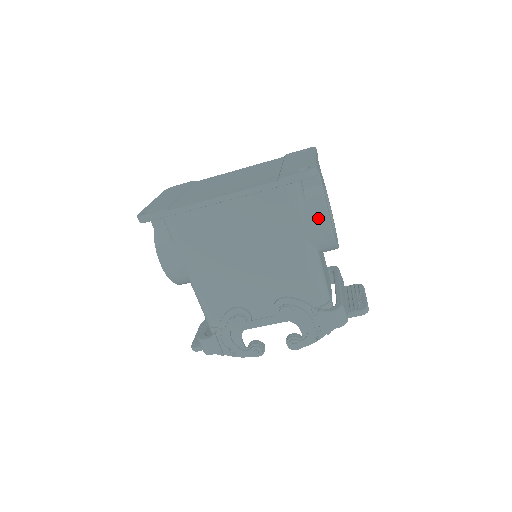
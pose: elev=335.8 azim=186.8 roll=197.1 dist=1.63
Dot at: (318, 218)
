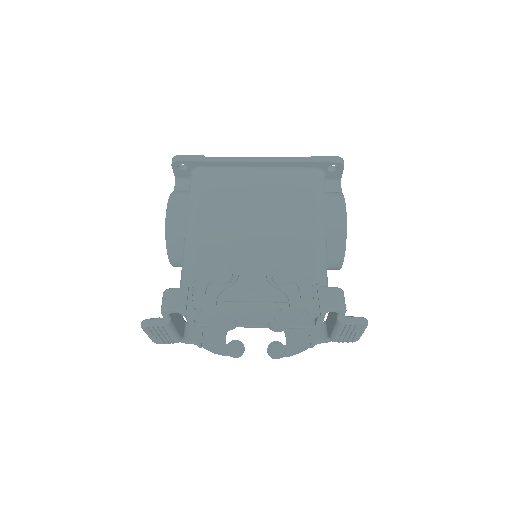
Dot at: (335, 204)
